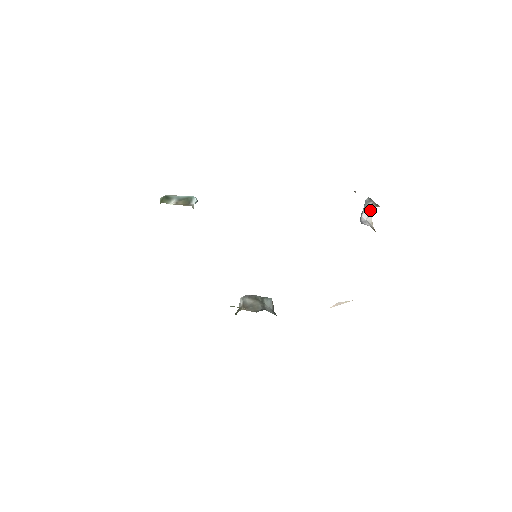
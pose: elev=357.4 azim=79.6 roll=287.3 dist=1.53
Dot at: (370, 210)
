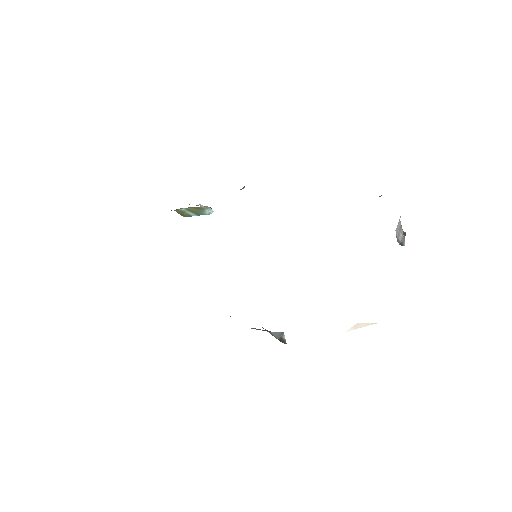
Dot at: (400, 216)
